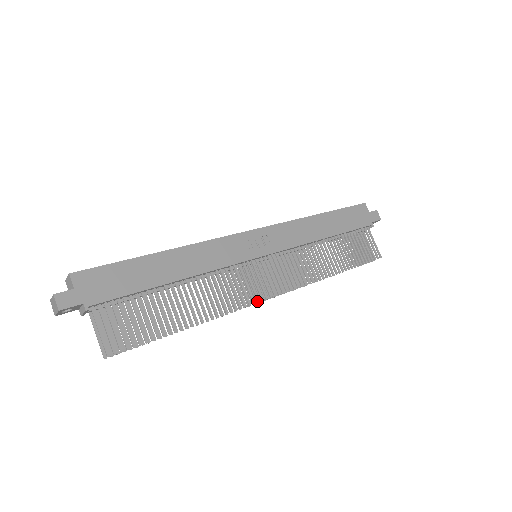
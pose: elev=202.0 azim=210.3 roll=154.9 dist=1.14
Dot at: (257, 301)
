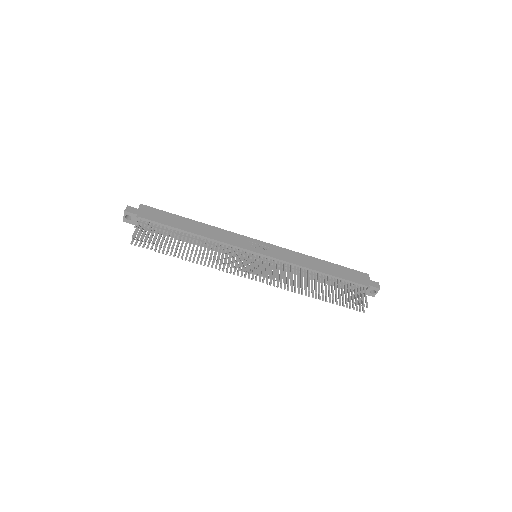
Dot at: (239, 269)
